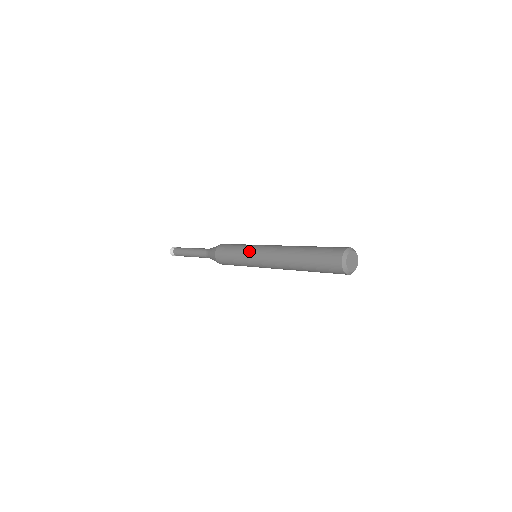
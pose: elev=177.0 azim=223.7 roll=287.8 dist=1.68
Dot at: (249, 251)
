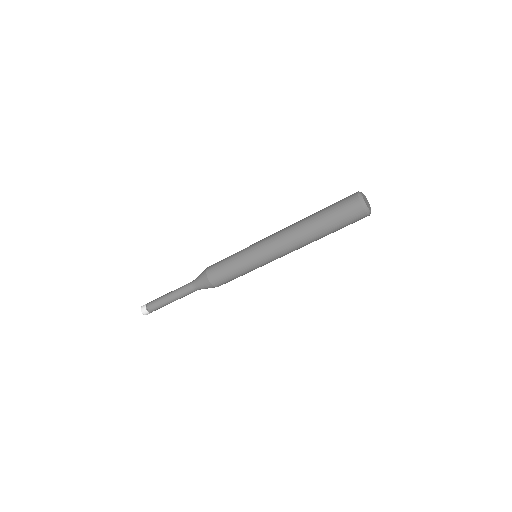
Dot at: (252, 244)
